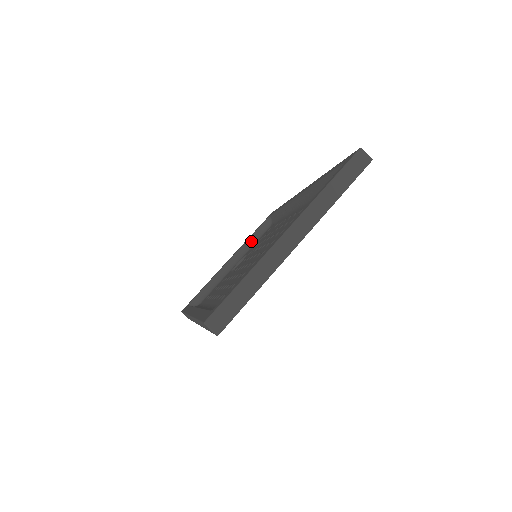
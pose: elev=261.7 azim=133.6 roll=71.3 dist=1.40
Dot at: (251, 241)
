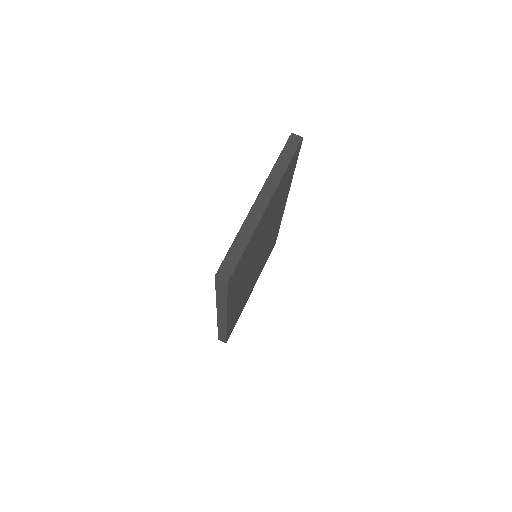
Dot at: occluded
